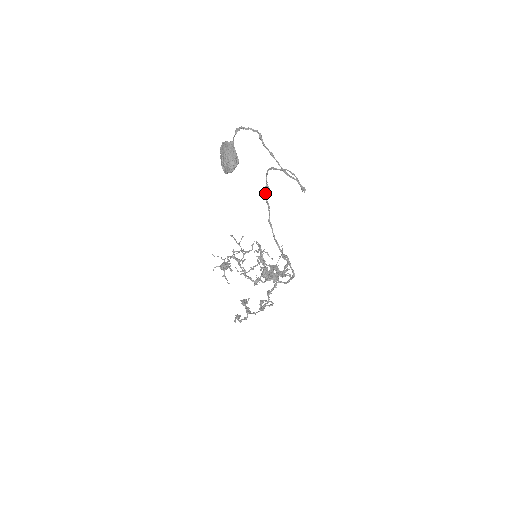
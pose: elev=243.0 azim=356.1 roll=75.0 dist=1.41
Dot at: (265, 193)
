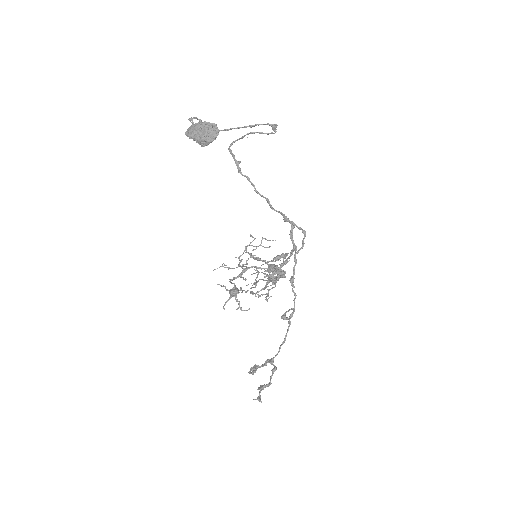
Dot at: (239, 168)
